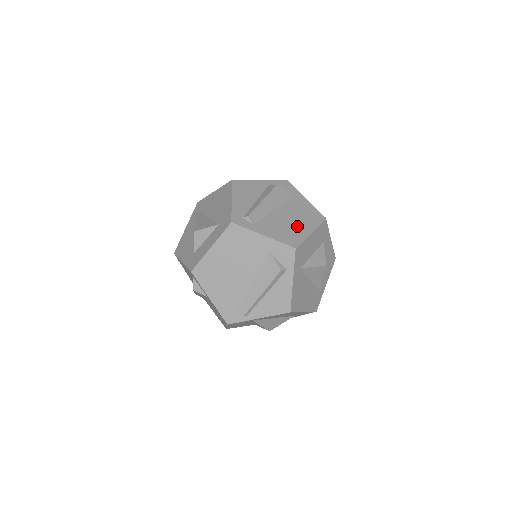
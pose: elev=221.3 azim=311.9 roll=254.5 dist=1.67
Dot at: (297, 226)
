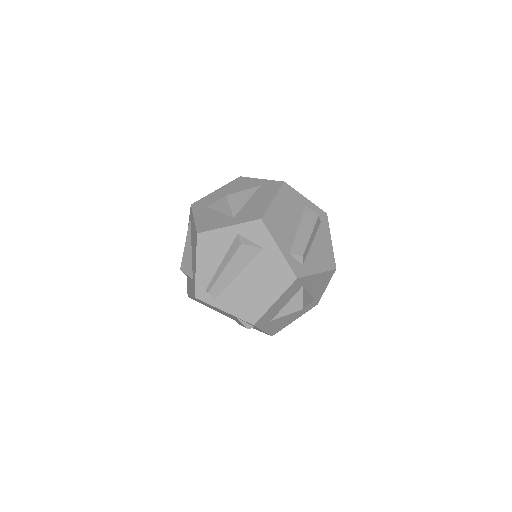
Dot at: (260, 295)
